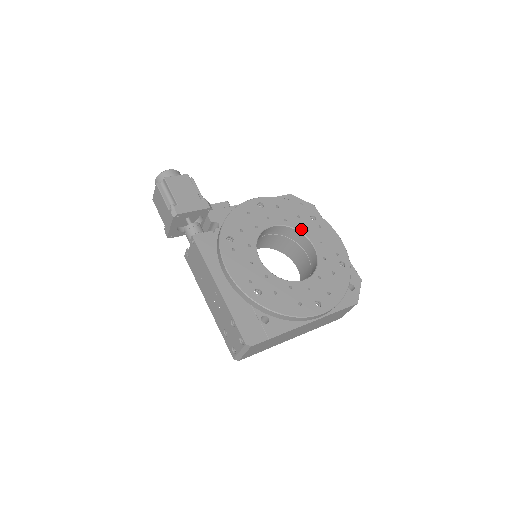
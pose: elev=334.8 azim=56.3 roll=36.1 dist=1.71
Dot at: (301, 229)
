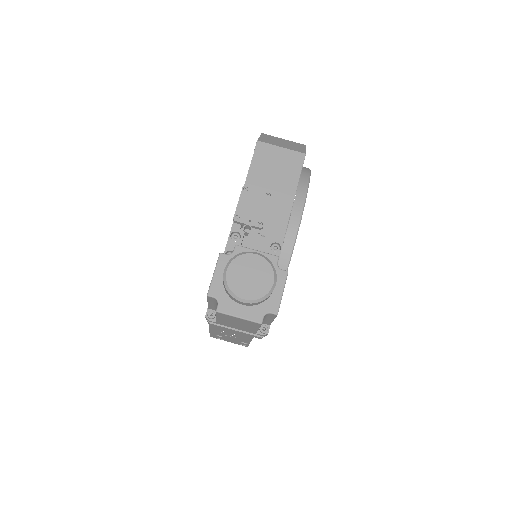
Dot at: occluded
